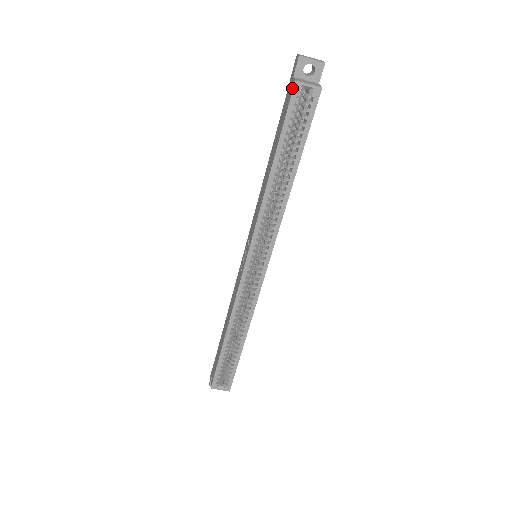
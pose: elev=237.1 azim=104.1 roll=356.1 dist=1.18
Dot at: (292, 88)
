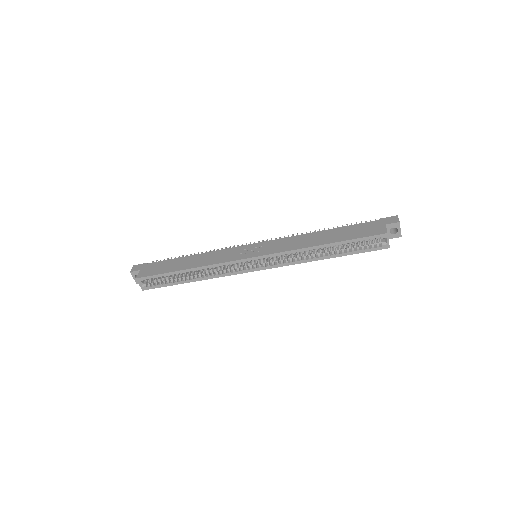
Dot at: (381, 232)
